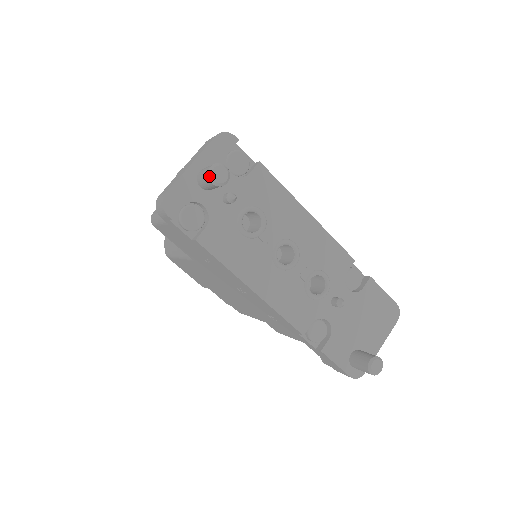
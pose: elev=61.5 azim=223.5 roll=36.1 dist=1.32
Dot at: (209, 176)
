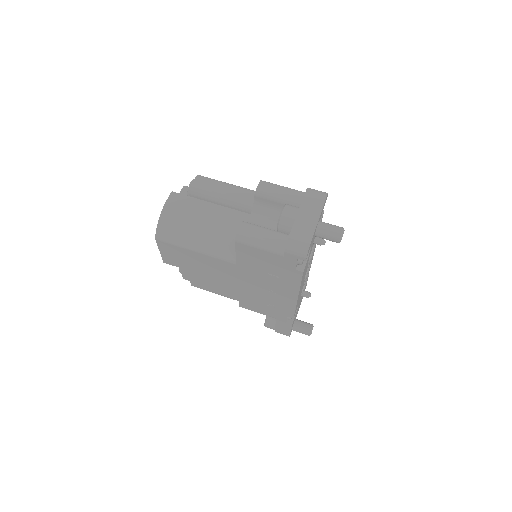
Dot at: (341, 238)
